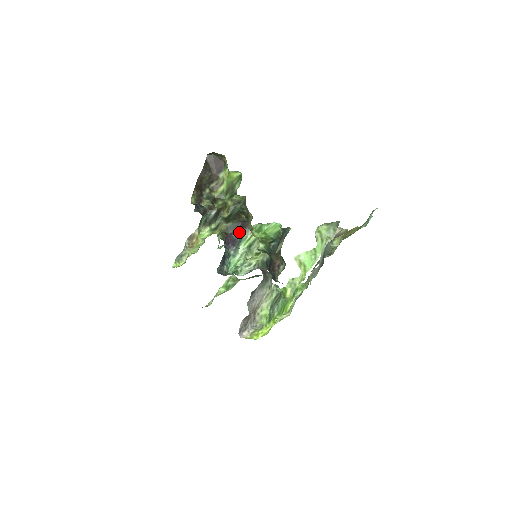
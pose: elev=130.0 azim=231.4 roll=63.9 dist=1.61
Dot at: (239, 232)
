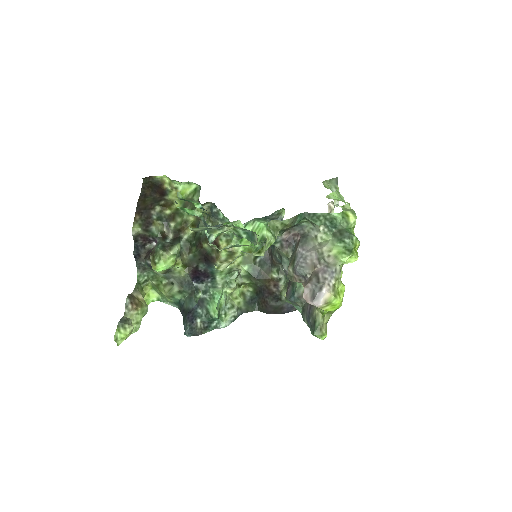
Dot at: (206, 265)
